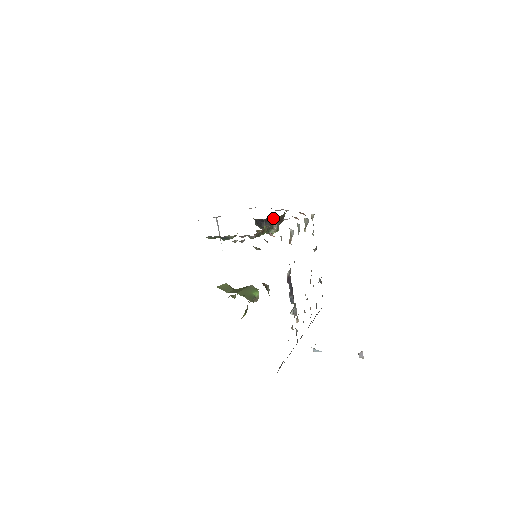
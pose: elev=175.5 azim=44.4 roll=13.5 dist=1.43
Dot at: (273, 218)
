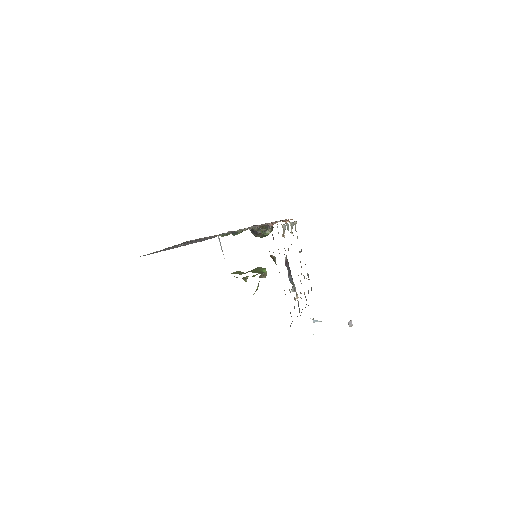
Dot at: occluded
